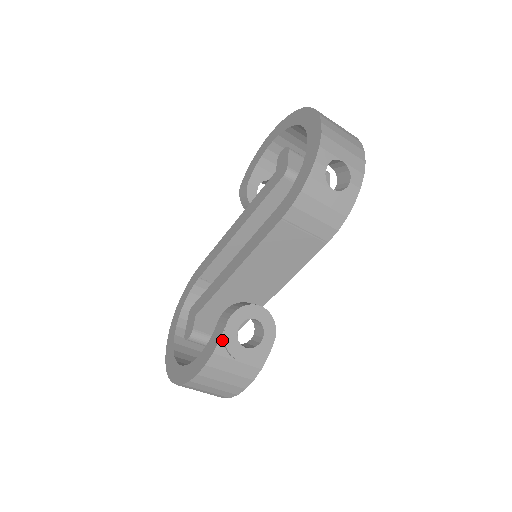
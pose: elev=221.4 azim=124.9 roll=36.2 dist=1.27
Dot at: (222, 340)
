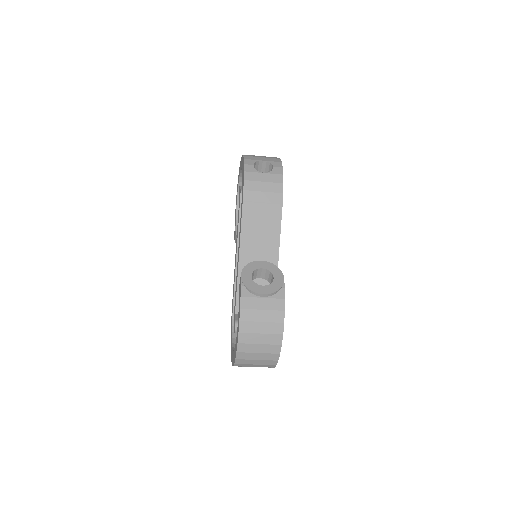
Dot at: (243, 286)
